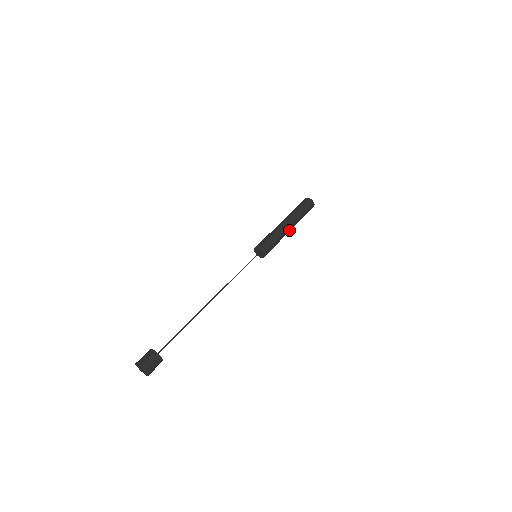
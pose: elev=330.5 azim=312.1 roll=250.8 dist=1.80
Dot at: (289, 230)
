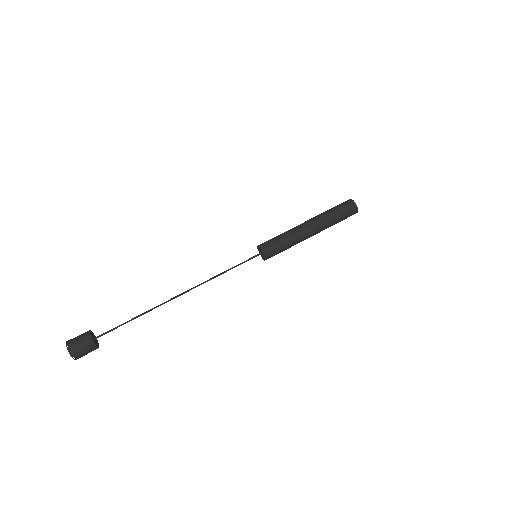
Dot at: (310, 231)
